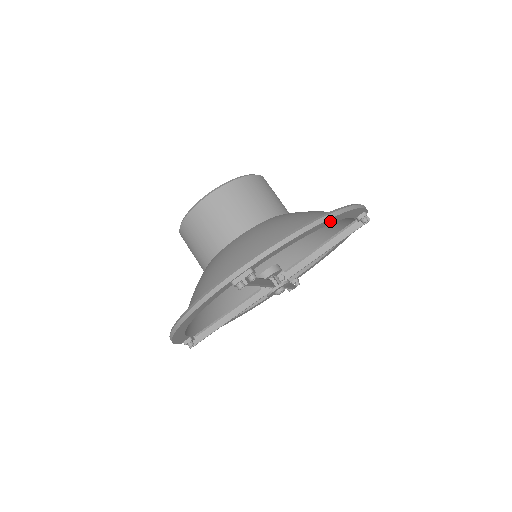
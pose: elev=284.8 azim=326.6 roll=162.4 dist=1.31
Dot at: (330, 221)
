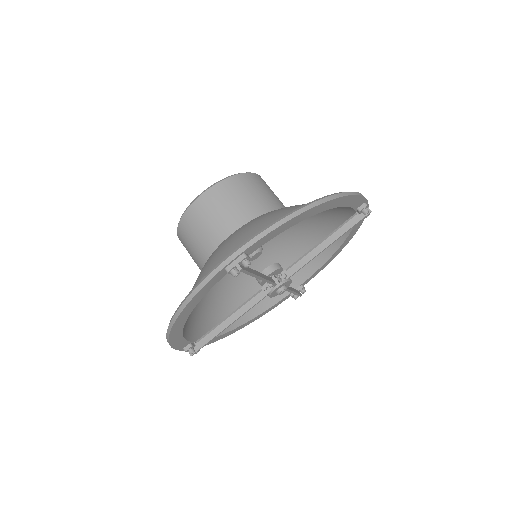
Dot at: (327, 206)
